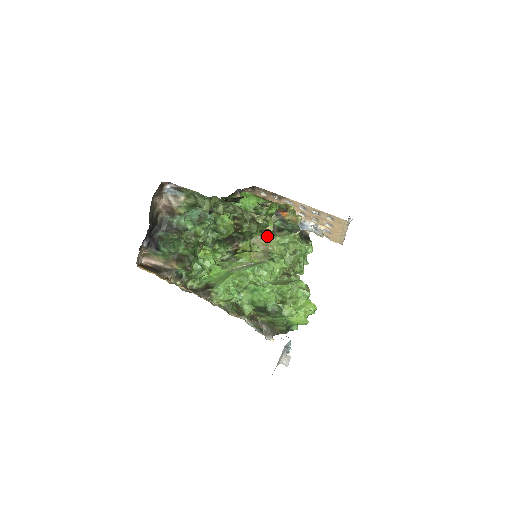
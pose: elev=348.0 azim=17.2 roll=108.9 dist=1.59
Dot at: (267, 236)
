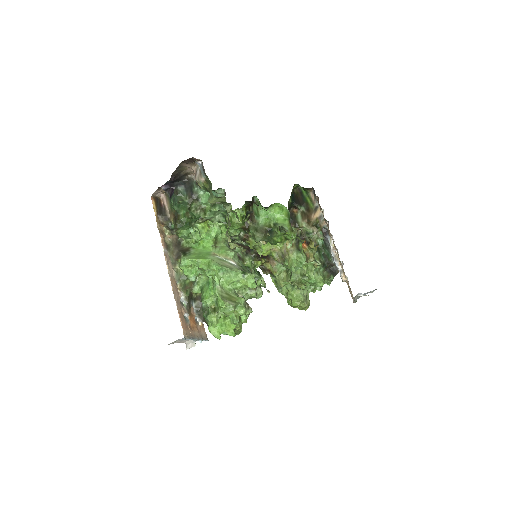
Dot at: (295, 245)
